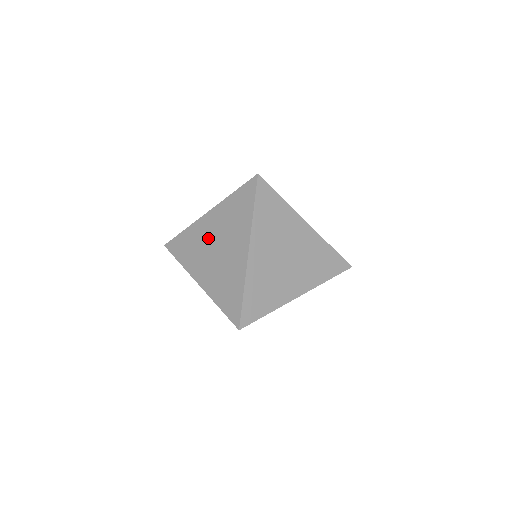
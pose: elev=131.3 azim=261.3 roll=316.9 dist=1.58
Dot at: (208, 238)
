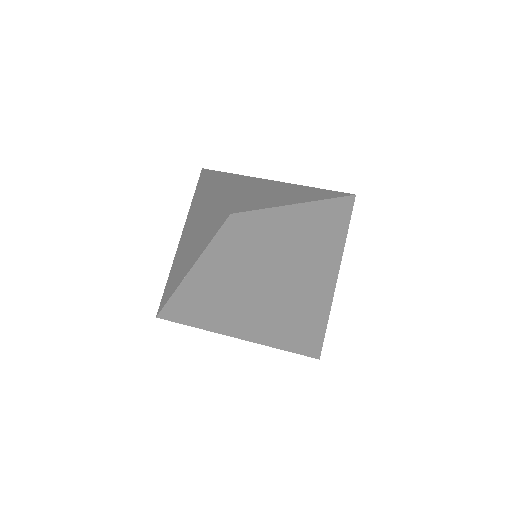
Dot at: (199, 213)
